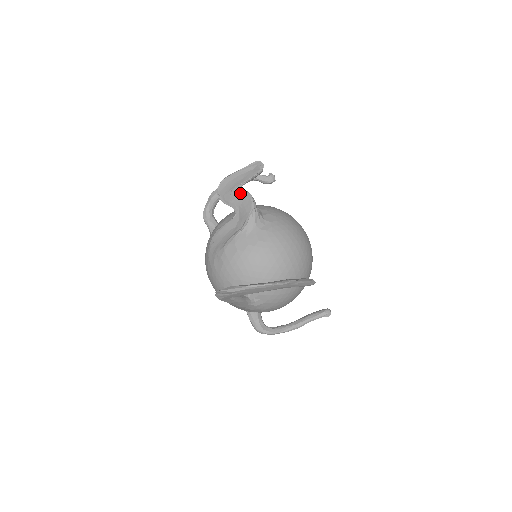
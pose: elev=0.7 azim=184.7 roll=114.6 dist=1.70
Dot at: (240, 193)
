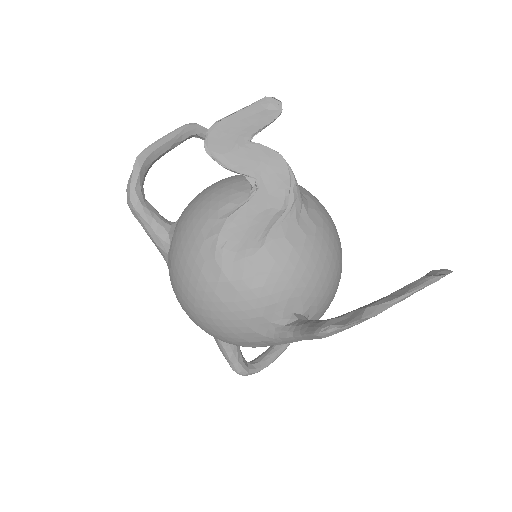
Dot at: (258, 150)
